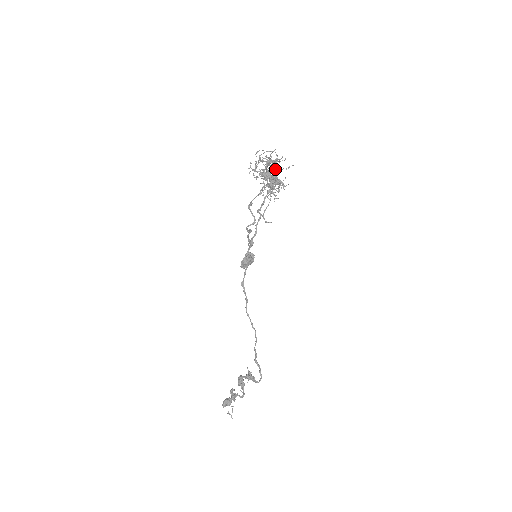
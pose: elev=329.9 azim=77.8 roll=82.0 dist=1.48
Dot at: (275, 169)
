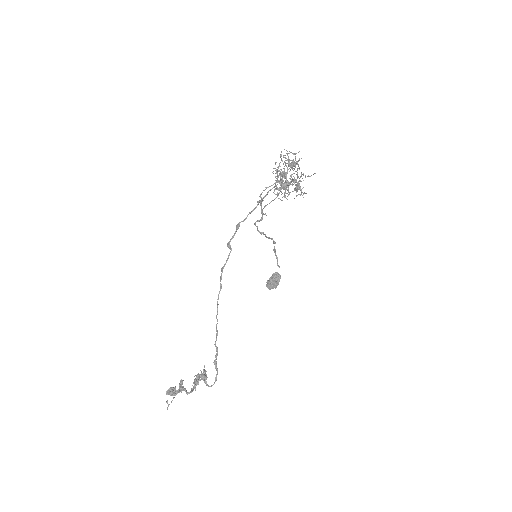
Dot at: occluded
